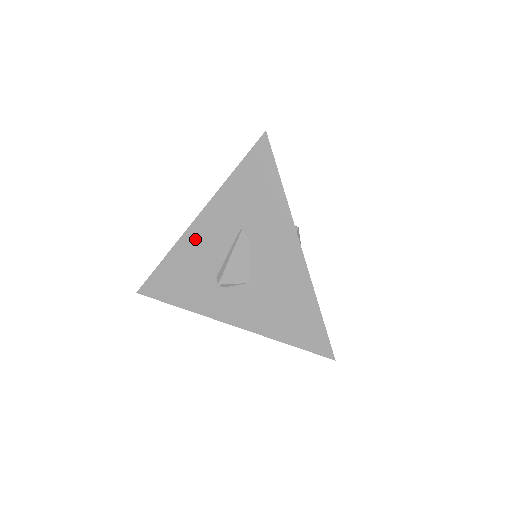
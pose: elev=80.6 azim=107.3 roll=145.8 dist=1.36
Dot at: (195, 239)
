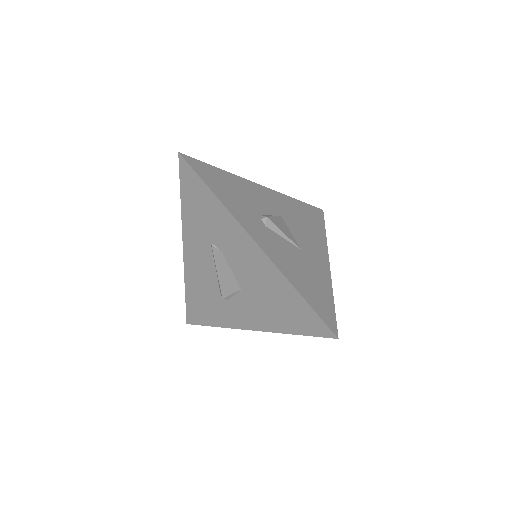
Dot at: (192, 266)
